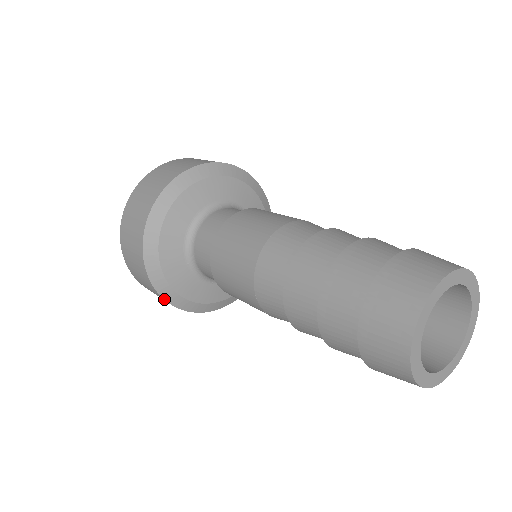
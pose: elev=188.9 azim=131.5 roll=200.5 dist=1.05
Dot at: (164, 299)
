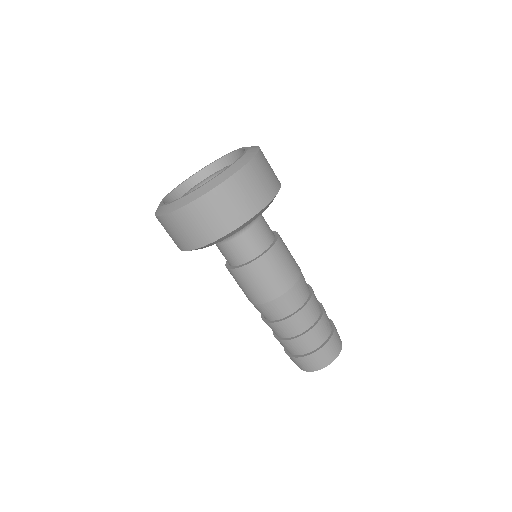
Dot at: occluded
